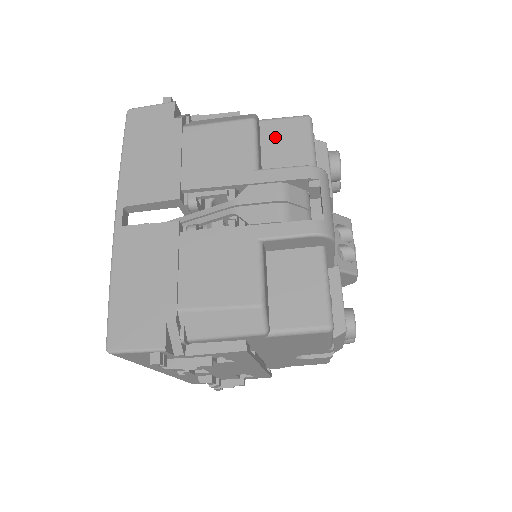
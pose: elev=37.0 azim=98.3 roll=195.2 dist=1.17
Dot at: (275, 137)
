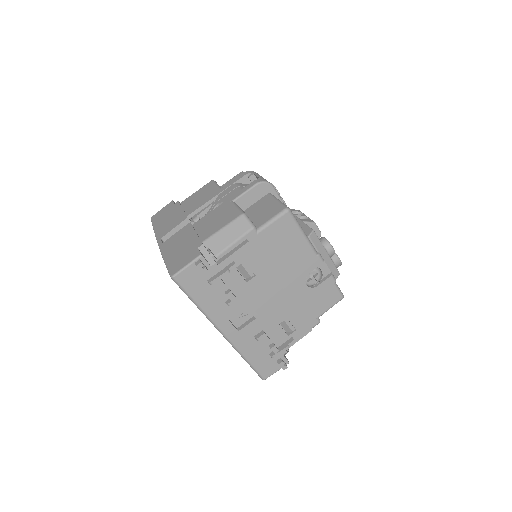
Dot at: occluded
